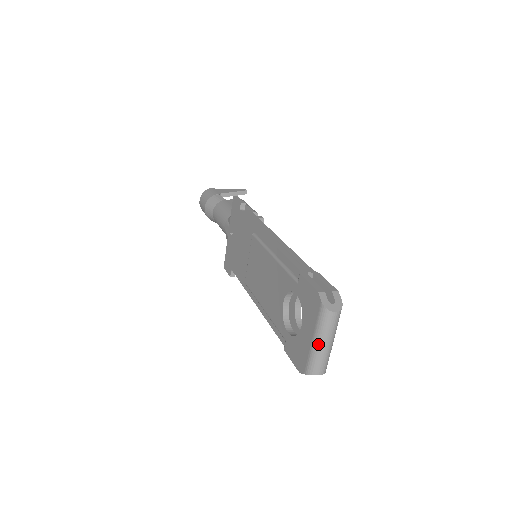
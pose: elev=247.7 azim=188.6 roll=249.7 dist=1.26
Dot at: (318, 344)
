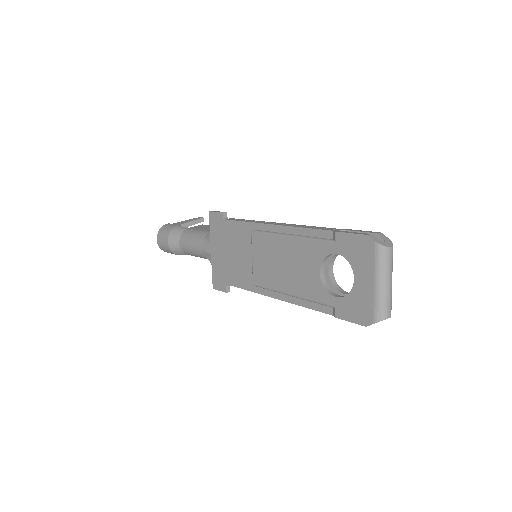
Dot at: (382, 285)
